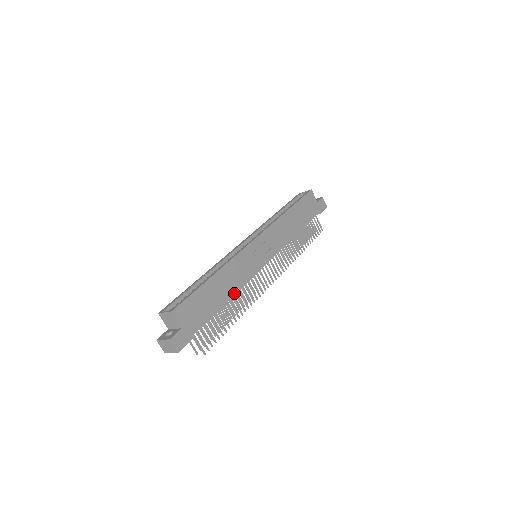
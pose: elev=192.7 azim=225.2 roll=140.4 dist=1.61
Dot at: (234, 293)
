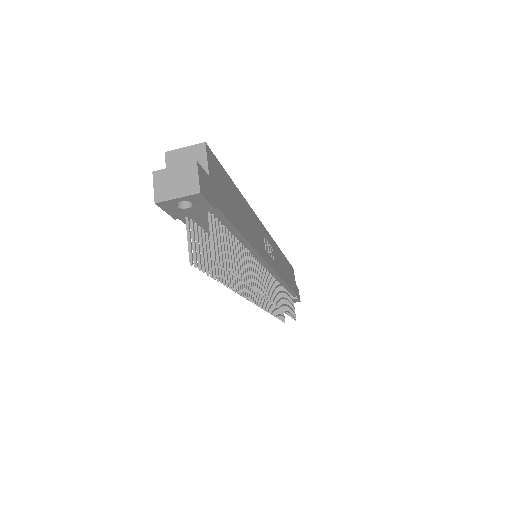
Dot at: (250, 242)
